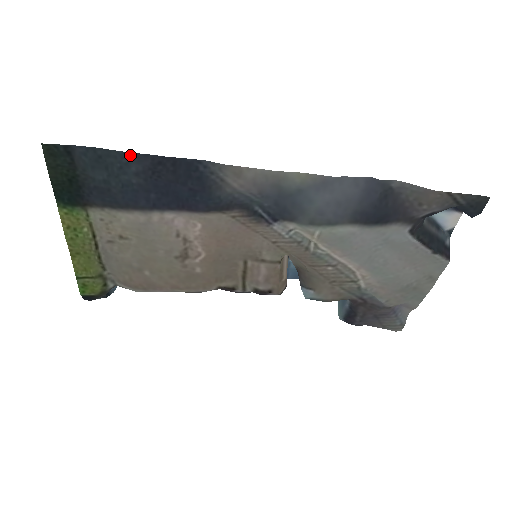
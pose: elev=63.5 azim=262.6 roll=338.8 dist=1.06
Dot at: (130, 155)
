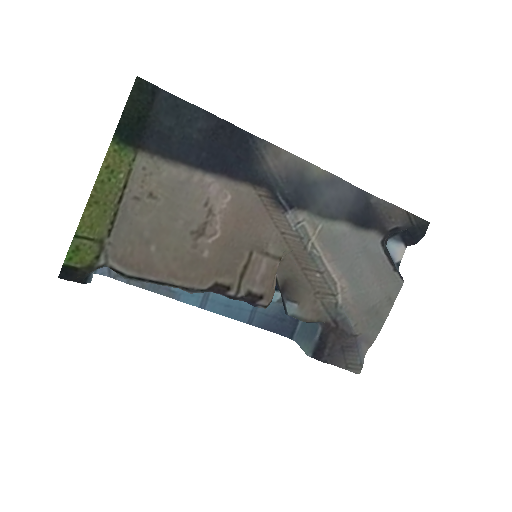
Dot at: (203, 112)
